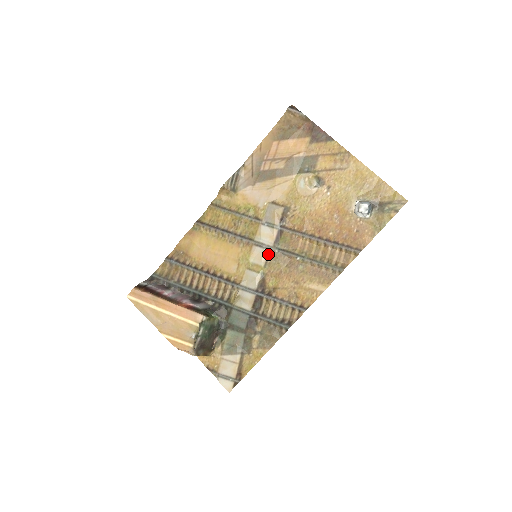
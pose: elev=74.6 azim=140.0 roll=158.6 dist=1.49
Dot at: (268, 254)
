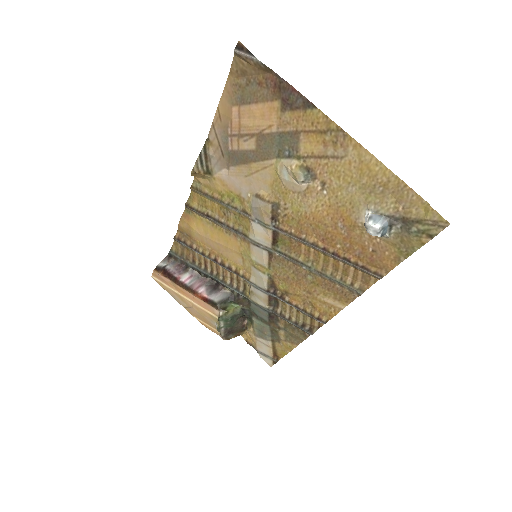
Dot at: (269, 256)
